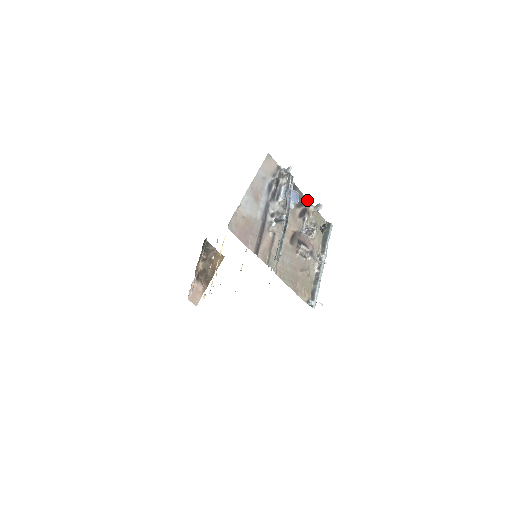
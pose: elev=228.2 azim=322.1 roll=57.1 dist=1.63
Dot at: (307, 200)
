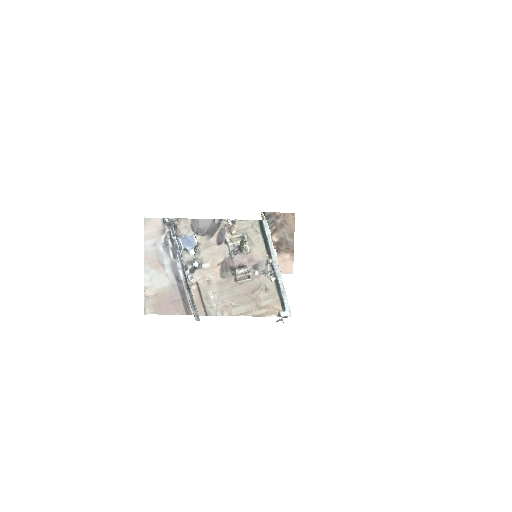
Dot at: (217, 221)
